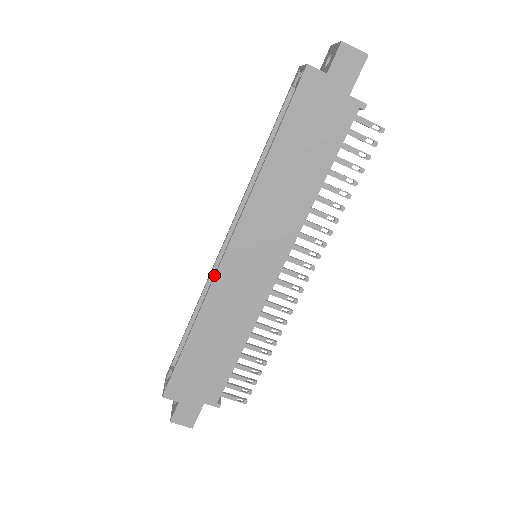
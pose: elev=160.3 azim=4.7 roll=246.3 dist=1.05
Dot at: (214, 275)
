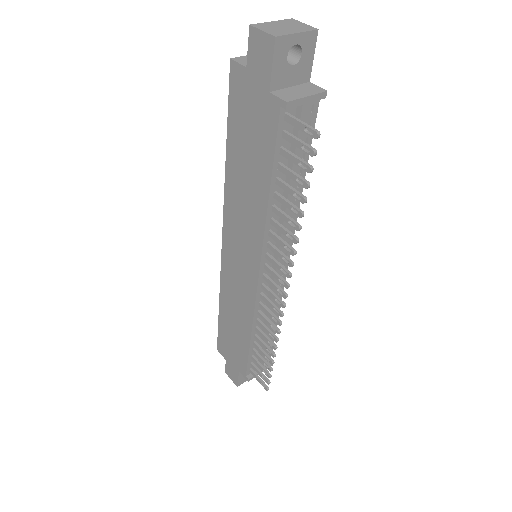
Dot at: (223, 264)
